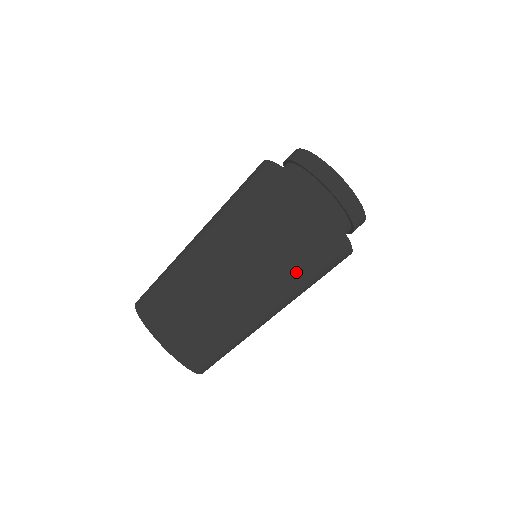
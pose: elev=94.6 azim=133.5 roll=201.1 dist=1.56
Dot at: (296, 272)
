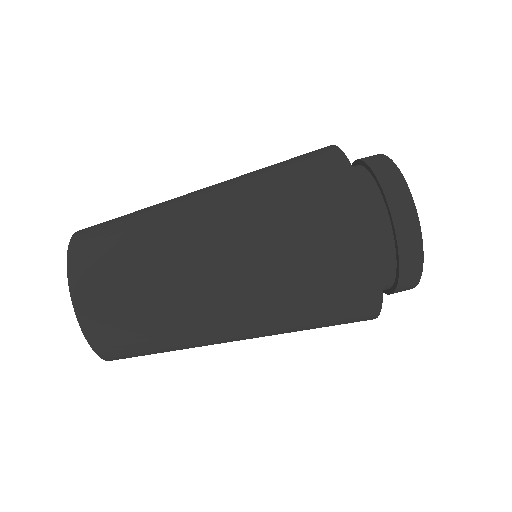
Dot at: (285, 272)
